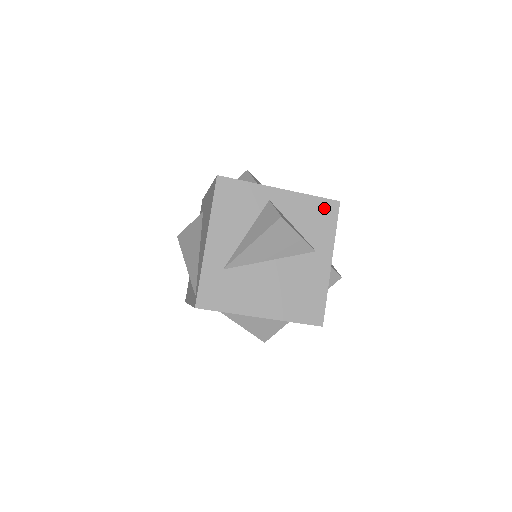
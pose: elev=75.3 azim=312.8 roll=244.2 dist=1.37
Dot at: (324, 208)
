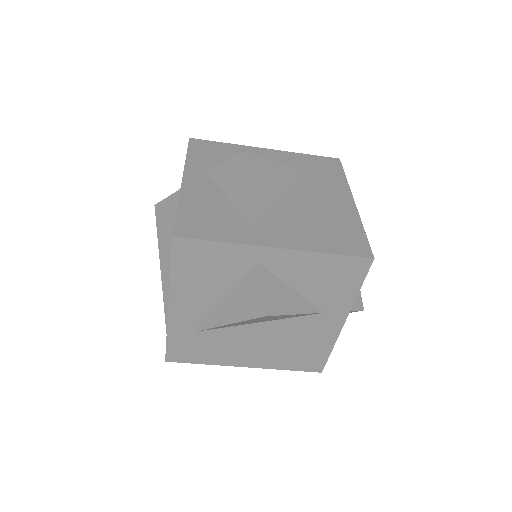
Dot at: (345, 267)
